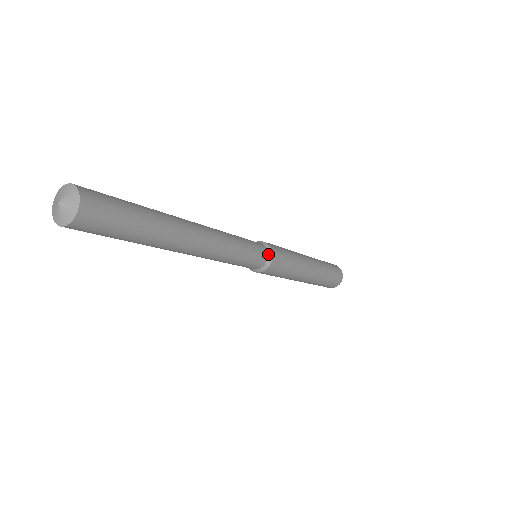
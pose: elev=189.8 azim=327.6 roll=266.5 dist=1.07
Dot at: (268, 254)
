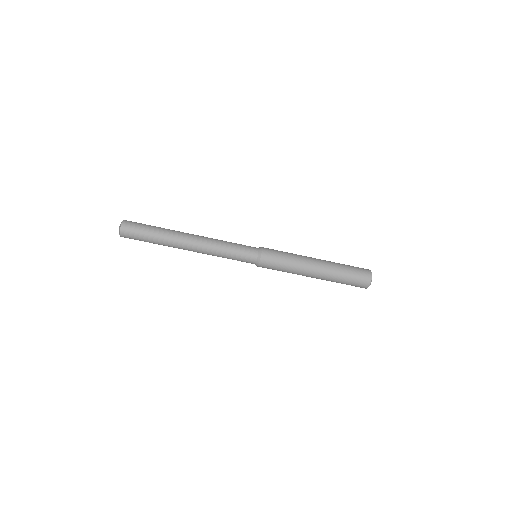
Dot at: (259, 250)
